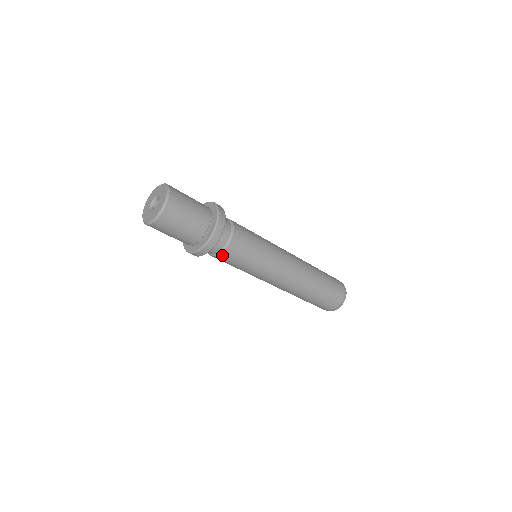
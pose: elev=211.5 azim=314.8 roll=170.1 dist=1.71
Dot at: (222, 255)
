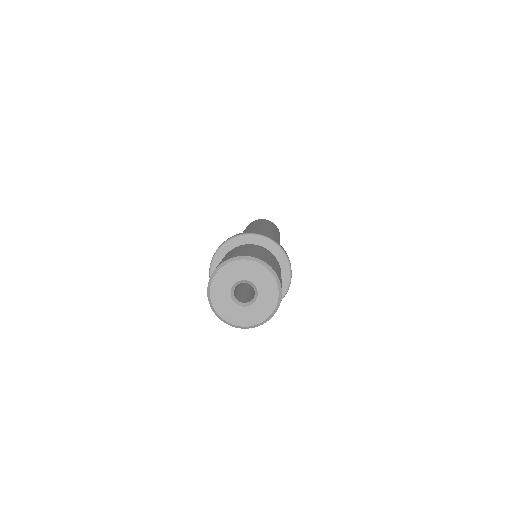
Dot at: occluded
